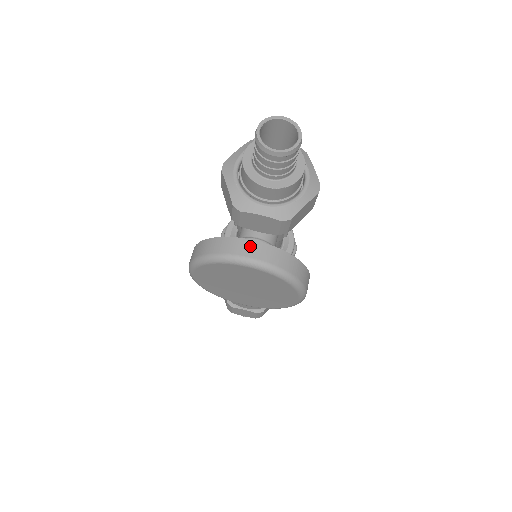
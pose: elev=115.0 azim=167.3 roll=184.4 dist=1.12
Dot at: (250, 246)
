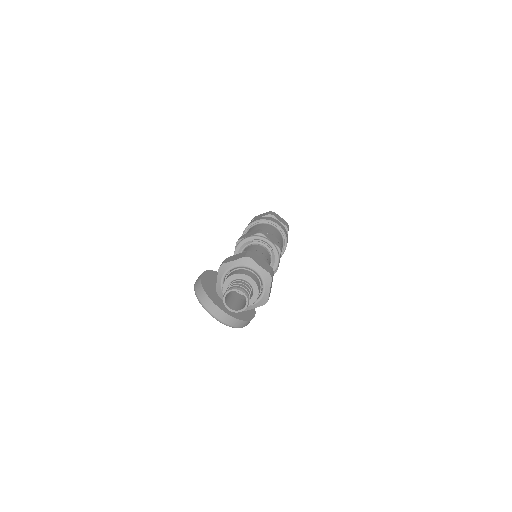
Dot at: (217, 311)
